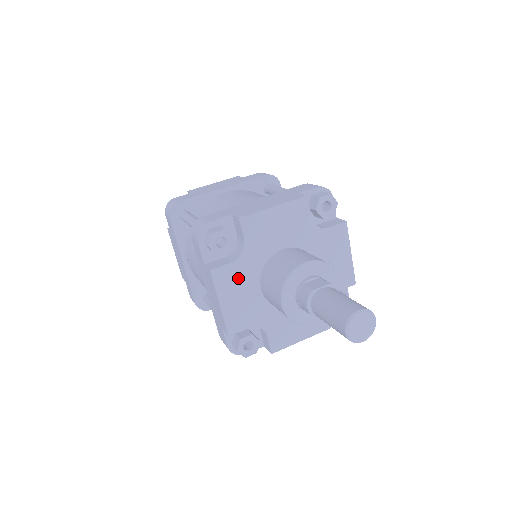
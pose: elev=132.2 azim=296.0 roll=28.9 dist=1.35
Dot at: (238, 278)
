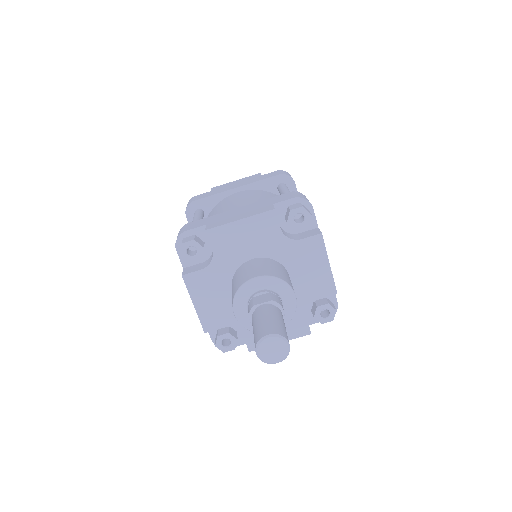
Dot at: (209, 283)
